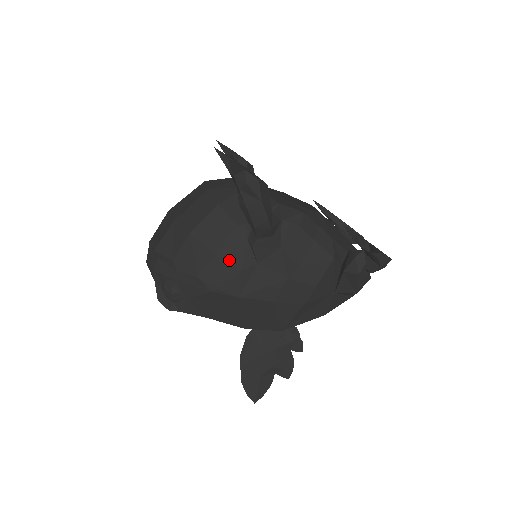
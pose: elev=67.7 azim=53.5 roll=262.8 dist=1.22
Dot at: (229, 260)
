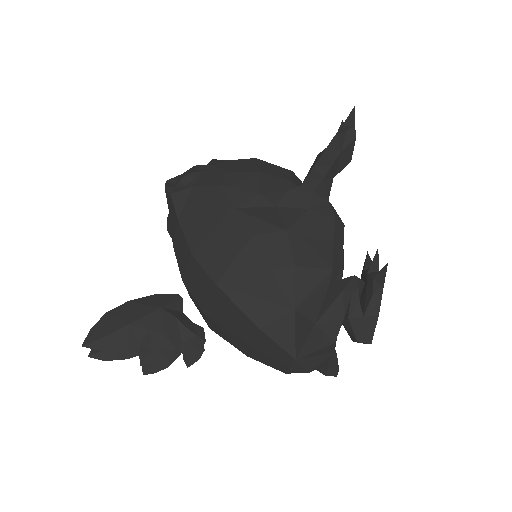
Dot at: (262, 183)
